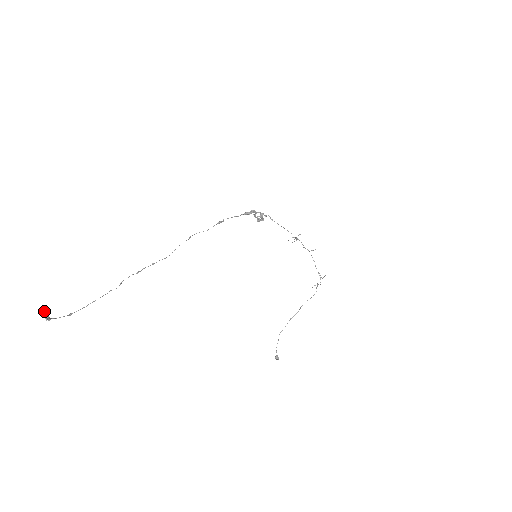
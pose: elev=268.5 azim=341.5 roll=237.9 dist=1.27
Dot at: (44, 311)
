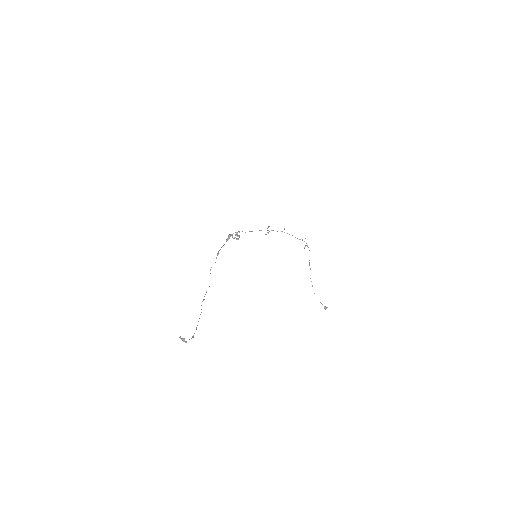
Dot at: (180, 337)
